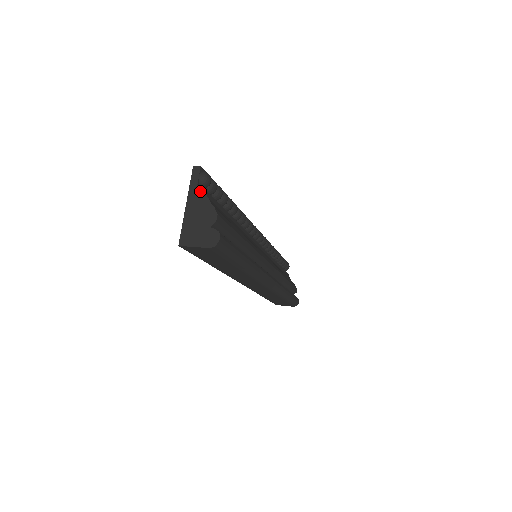
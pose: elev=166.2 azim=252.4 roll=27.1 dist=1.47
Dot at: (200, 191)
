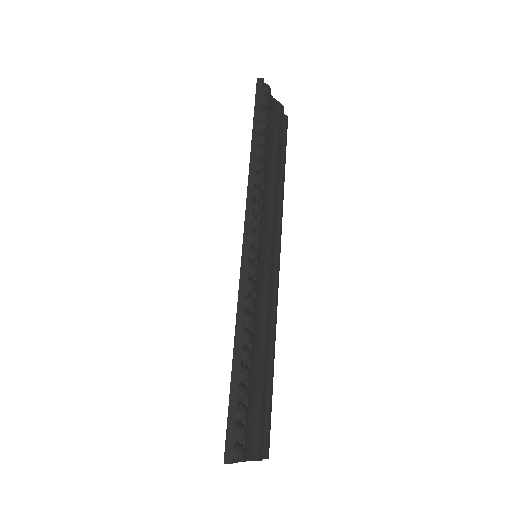
Dot at: occluded
